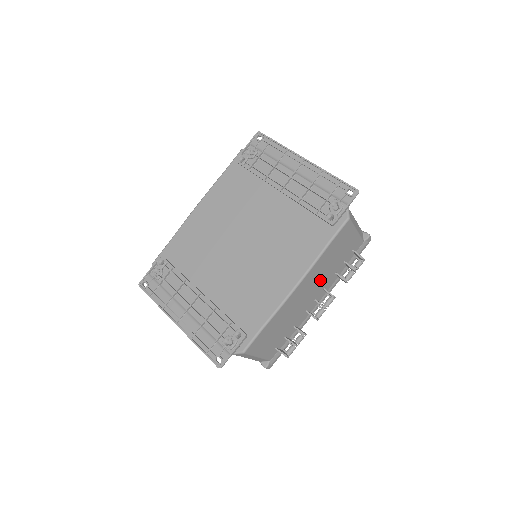
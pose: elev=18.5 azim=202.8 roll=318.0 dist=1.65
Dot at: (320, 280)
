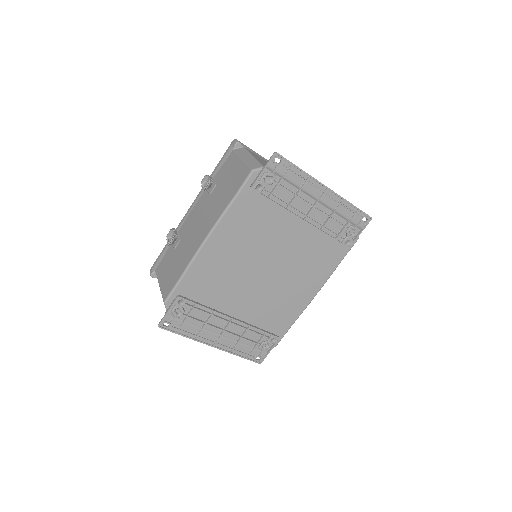
Dot at: occluded
